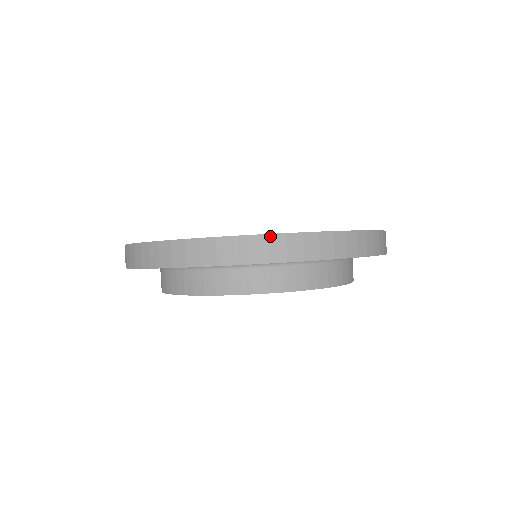
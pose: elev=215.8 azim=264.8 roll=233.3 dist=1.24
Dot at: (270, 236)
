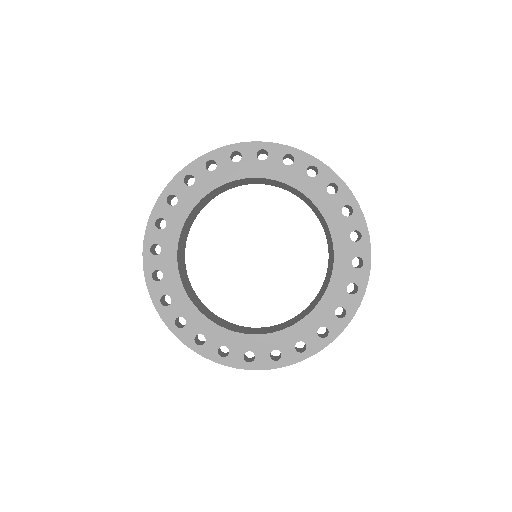
Dot at: occluded
